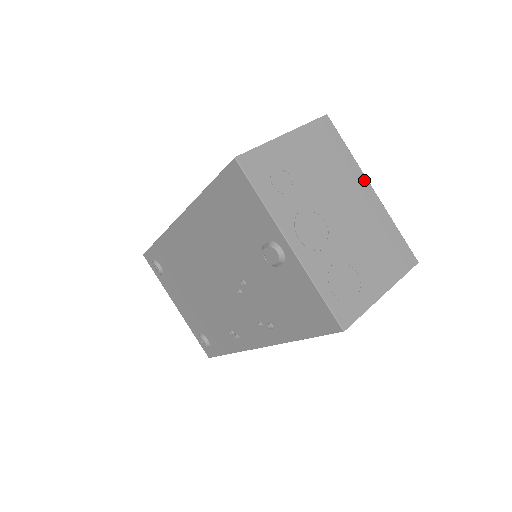
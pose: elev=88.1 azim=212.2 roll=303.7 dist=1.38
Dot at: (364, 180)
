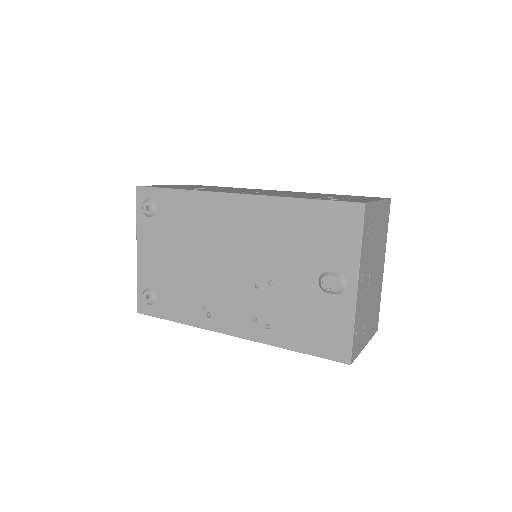
Dot at: (384, 258)
